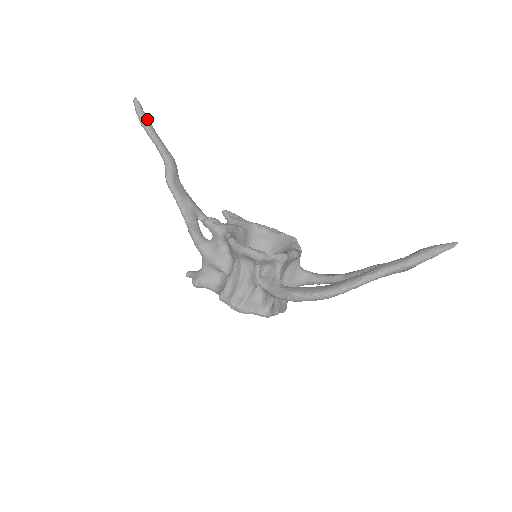
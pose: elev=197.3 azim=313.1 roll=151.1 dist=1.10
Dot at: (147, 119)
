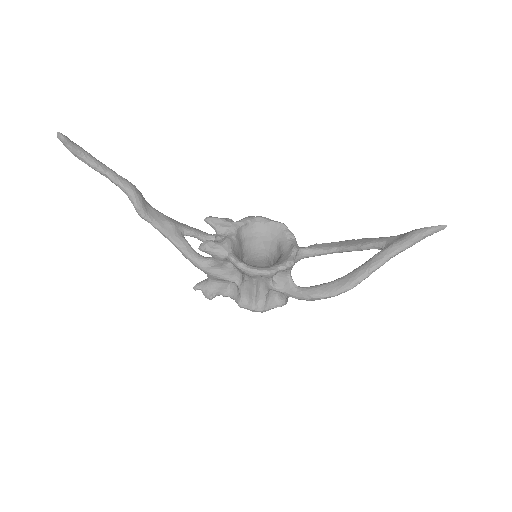
Dot at: (82, 151)
